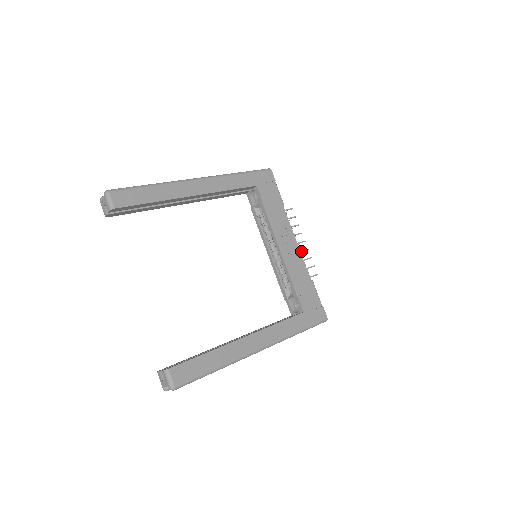
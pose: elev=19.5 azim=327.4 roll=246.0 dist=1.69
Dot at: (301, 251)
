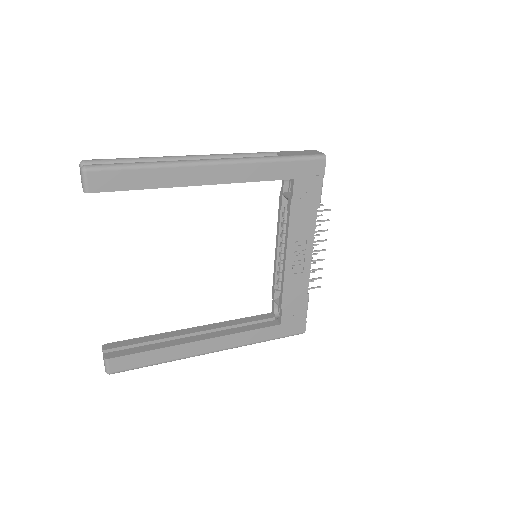
Dot at: (314, 260)
